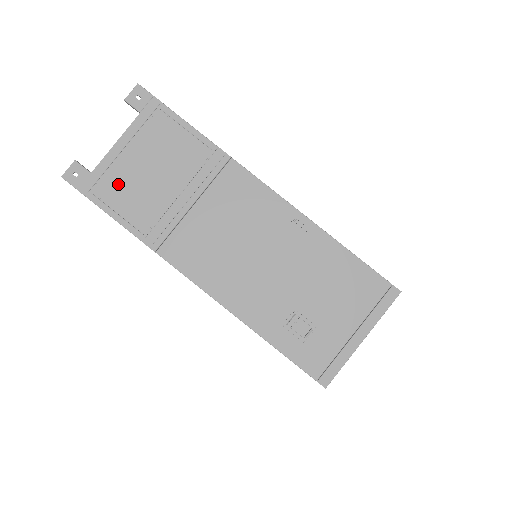
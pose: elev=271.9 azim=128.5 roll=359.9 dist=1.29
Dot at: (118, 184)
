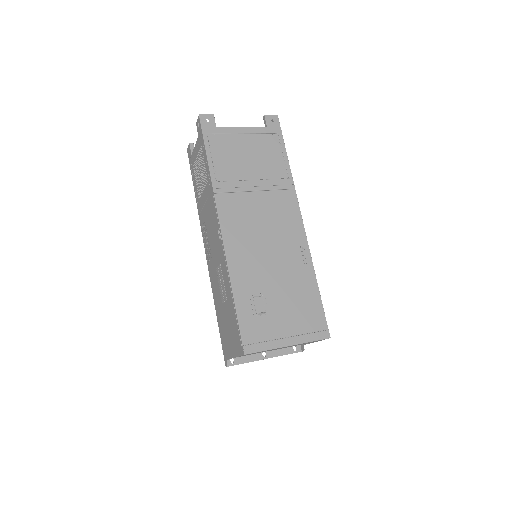
Dot at: (225, 145)
